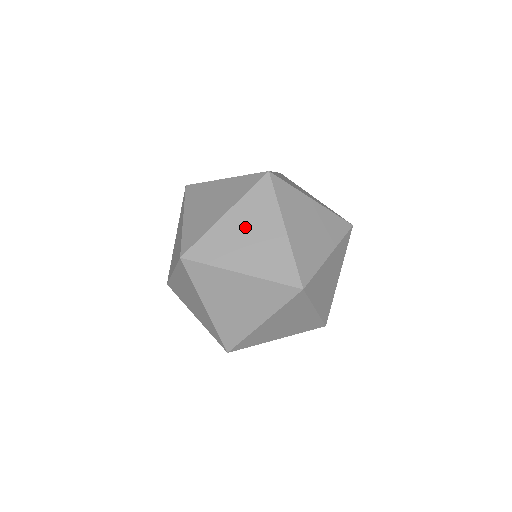
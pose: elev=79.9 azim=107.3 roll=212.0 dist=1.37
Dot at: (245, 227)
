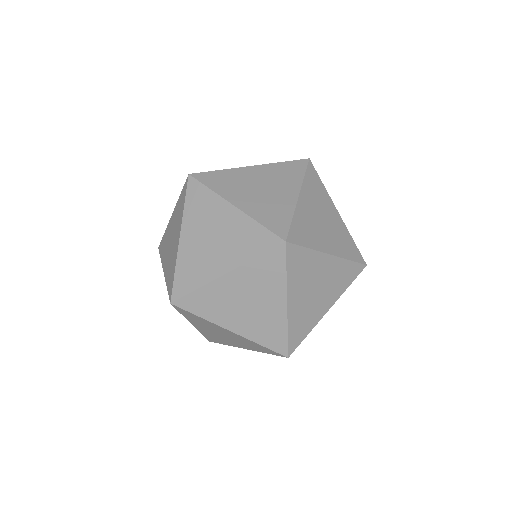
Dot at: (202, 234)
